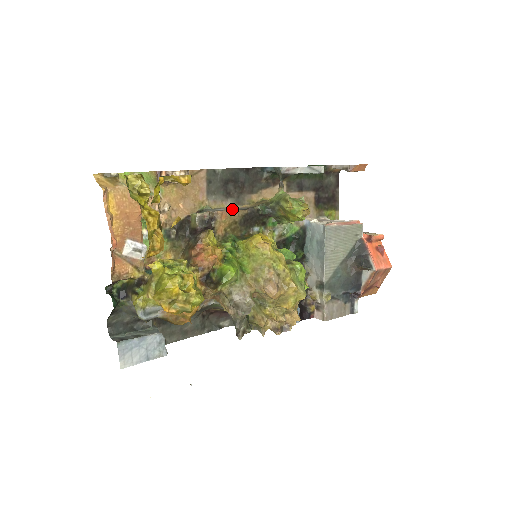
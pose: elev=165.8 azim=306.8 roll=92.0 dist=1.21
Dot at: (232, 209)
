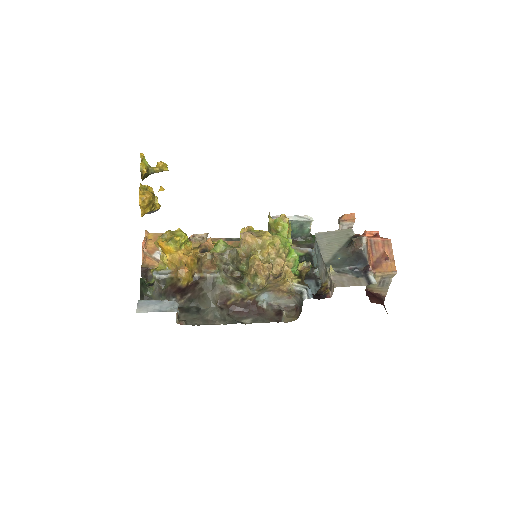
Dot at: occluded
